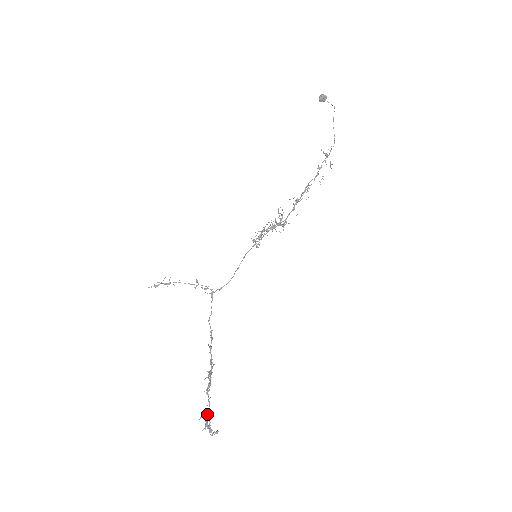
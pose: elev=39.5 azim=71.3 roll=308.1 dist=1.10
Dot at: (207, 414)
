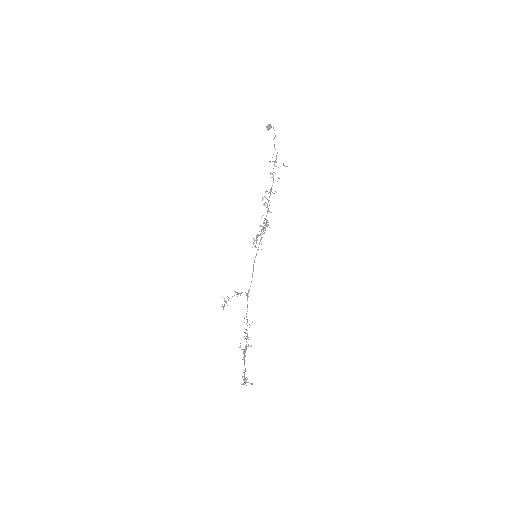
Dot at: (244, 373)
